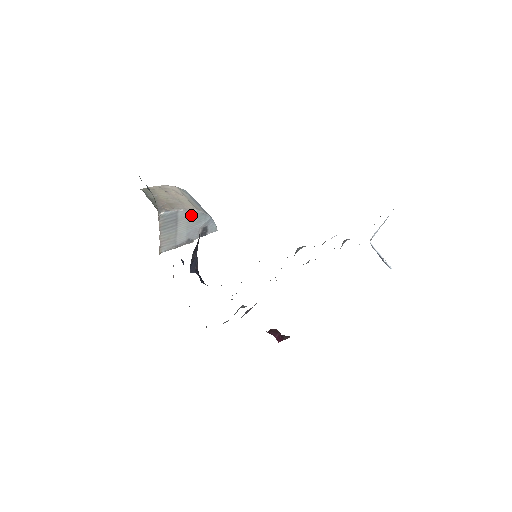
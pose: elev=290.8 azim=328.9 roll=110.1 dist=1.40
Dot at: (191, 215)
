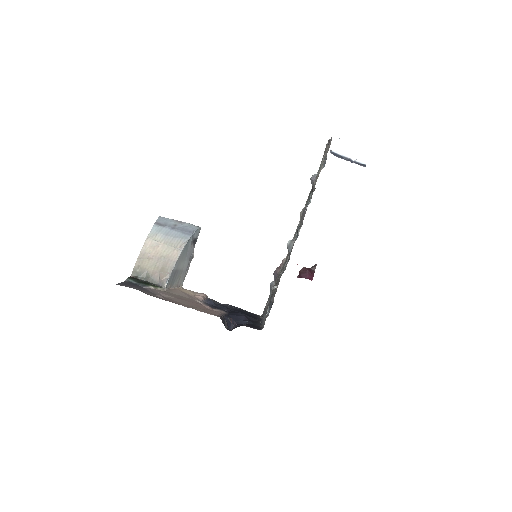
Dot at: (181, 256)
